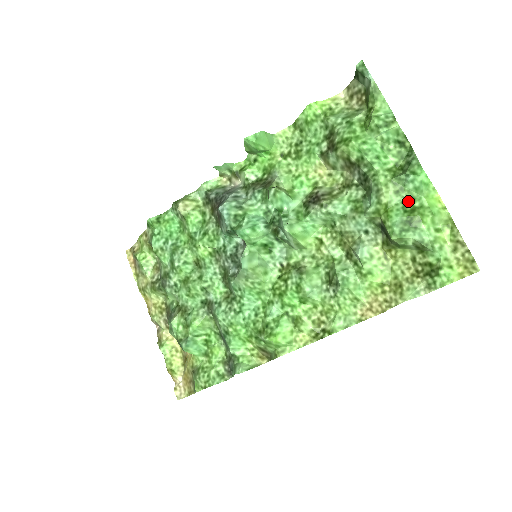
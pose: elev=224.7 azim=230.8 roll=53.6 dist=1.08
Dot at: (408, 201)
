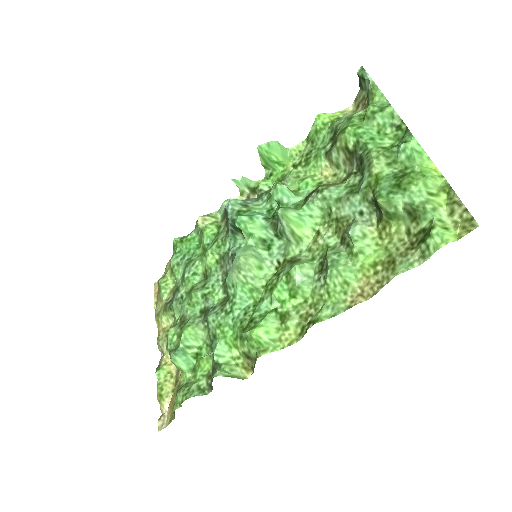
Dot at: (400, 171)
